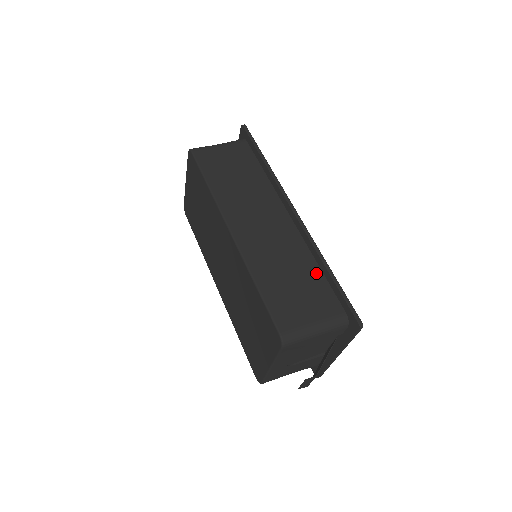
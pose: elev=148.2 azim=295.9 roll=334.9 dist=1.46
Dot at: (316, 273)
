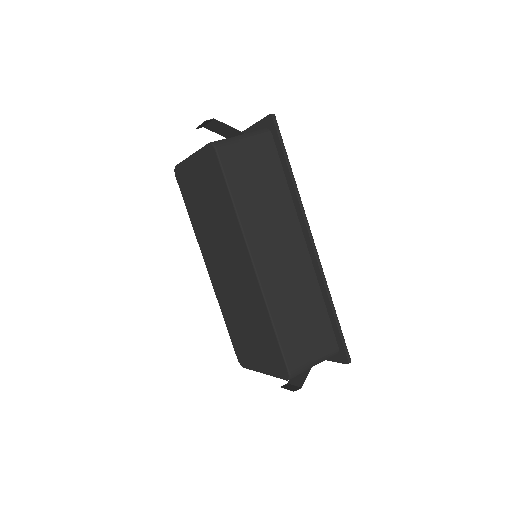
Dot at: (321, 309)
